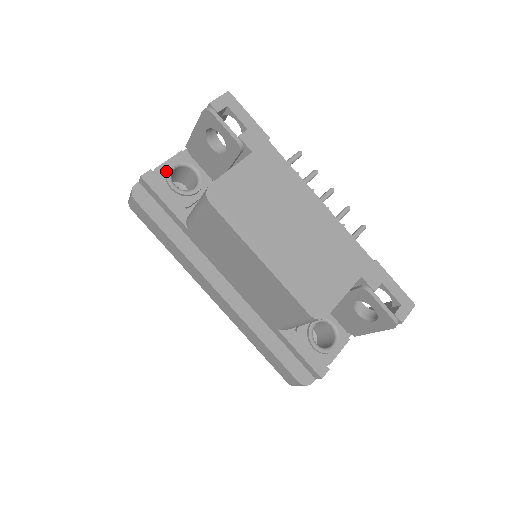
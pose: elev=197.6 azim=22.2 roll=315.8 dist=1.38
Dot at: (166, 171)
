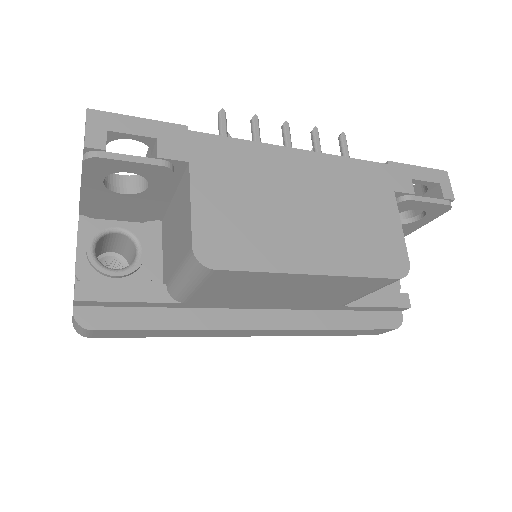
Dot at: (90, 264)
